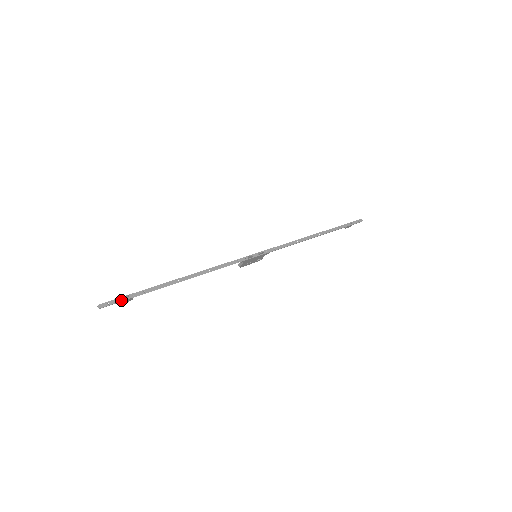
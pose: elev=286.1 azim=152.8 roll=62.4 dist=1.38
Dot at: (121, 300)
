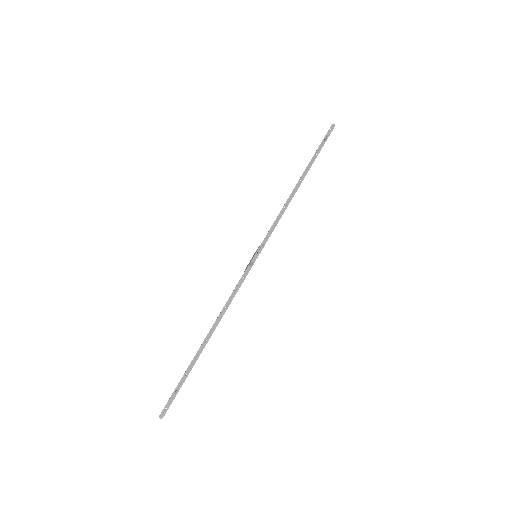
Dot at: (173, 397)
